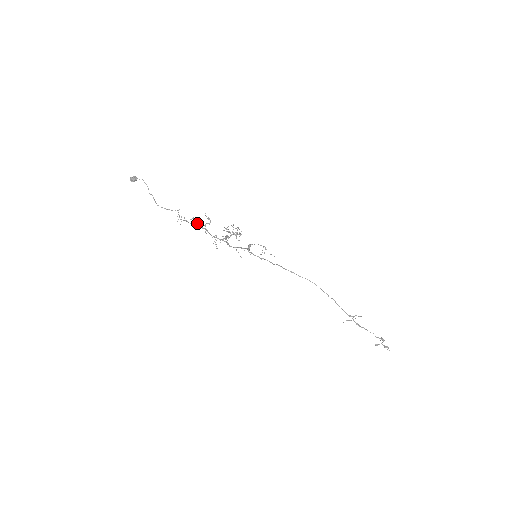
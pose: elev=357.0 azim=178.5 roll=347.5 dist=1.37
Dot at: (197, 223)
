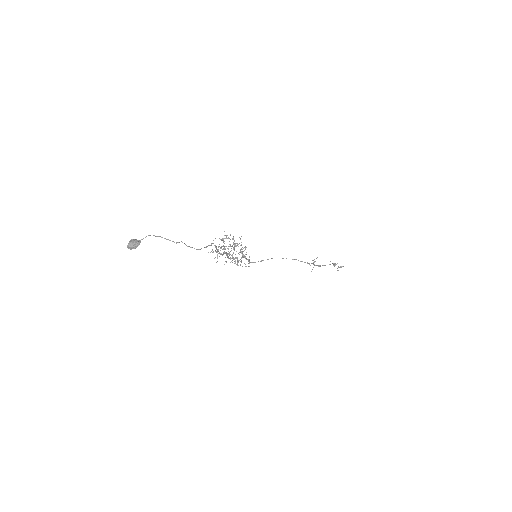
Dot at: occluded
